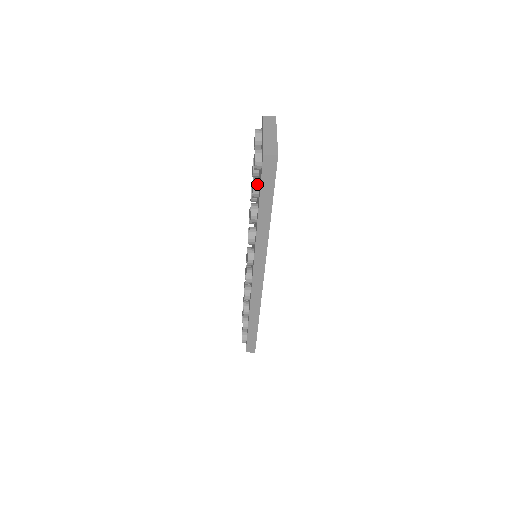
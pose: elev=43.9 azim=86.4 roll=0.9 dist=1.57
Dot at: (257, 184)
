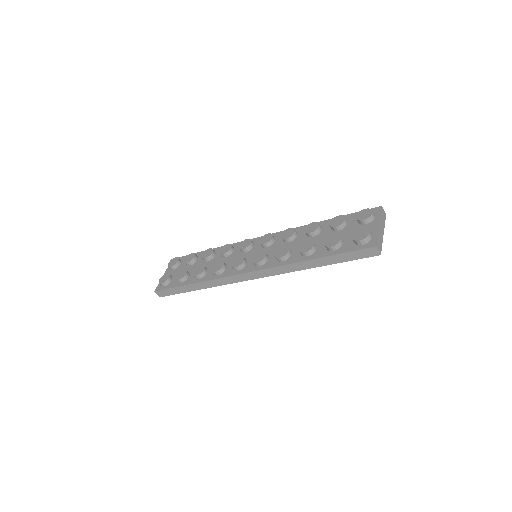
Dot at: (340, 245)
